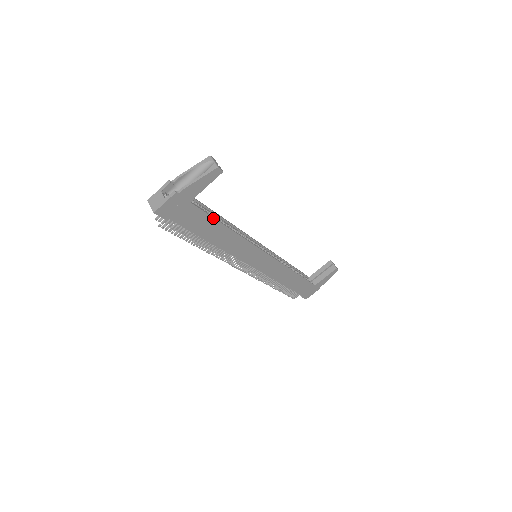
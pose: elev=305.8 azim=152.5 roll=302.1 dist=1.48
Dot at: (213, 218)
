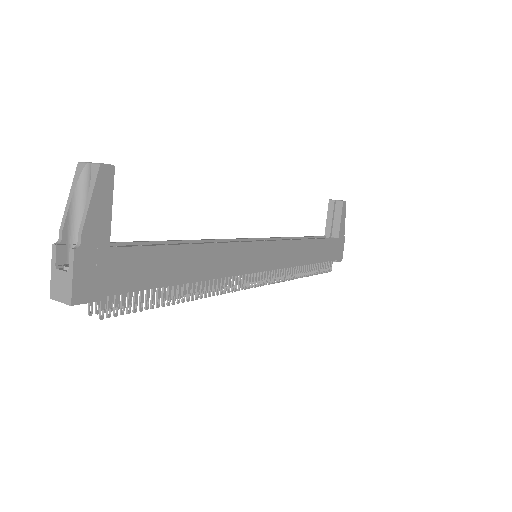
Dot at: (163, 246)
